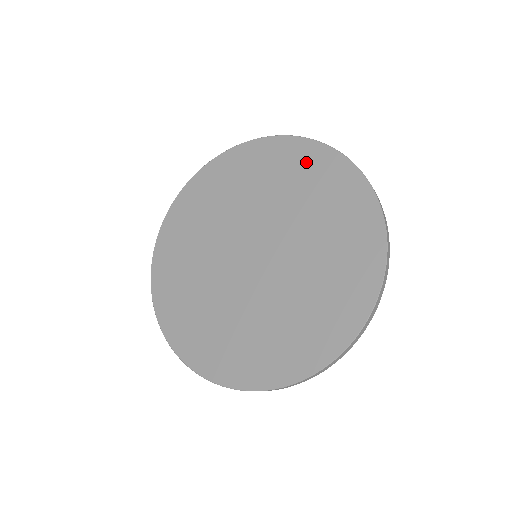
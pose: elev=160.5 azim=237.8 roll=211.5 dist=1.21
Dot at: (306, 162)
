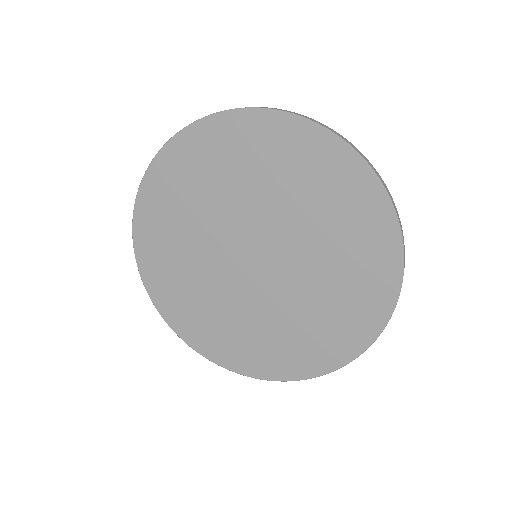
Dot at: (296, 148)
